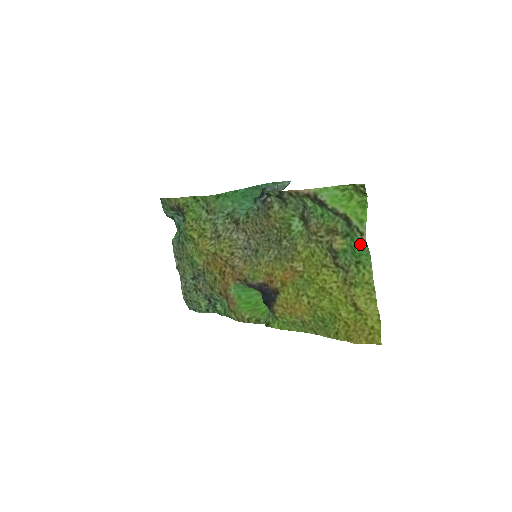
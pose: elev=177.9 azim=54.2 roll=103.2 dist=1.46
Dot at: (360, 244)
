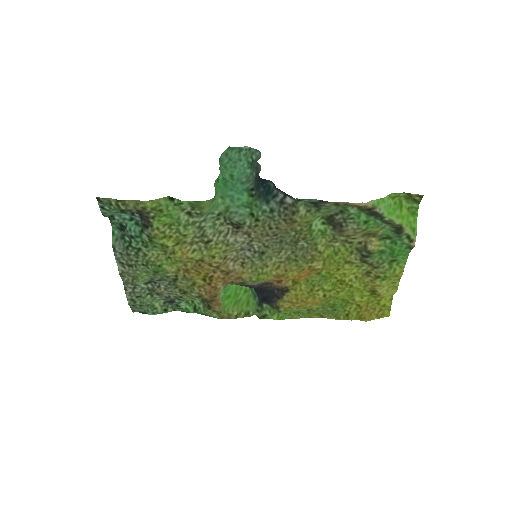
Dot at: (402, 247)
